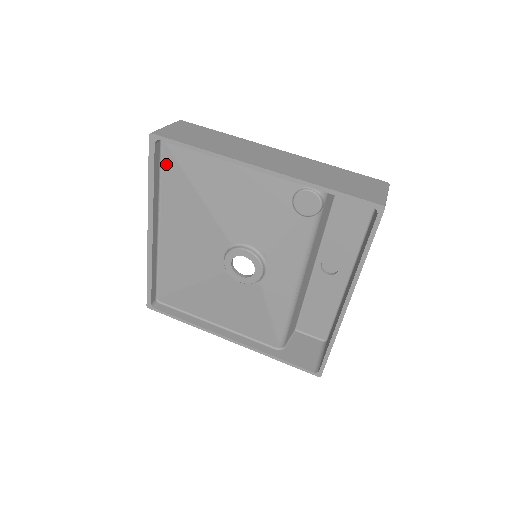
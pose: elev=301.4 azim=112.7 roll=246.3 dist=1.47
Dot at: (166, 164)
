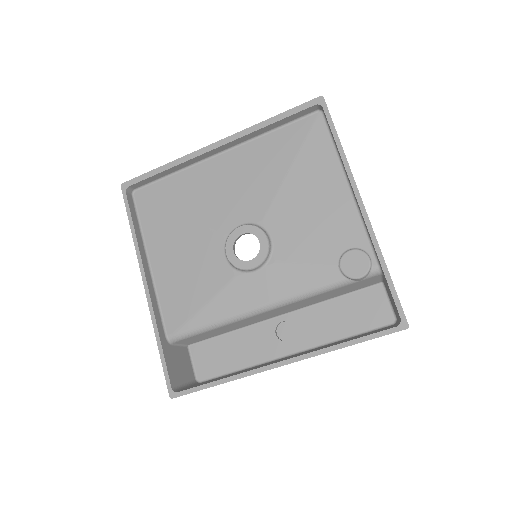
Dot at: (297, 126)
